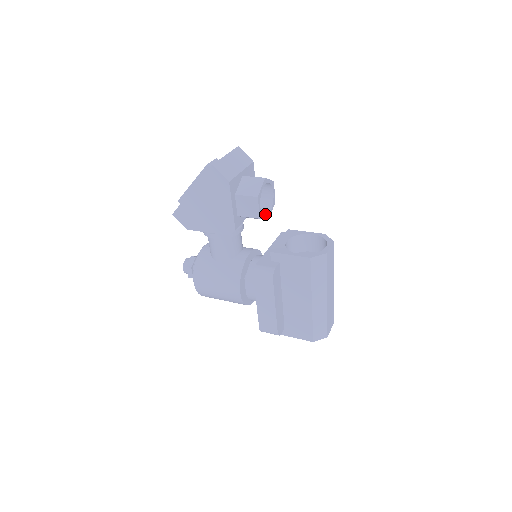
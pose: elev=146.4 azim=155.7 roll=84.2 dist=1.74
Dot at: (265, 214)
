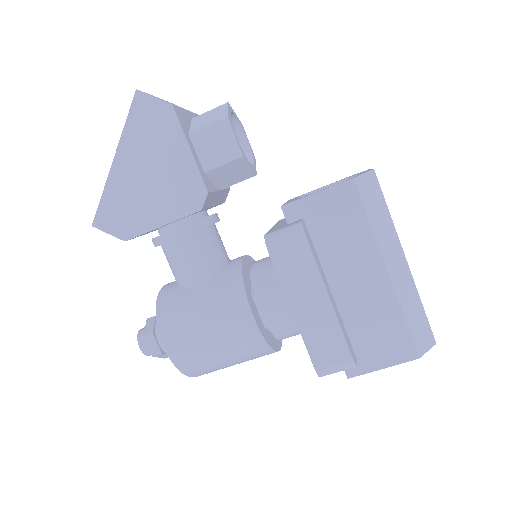
Dot at: occluded
